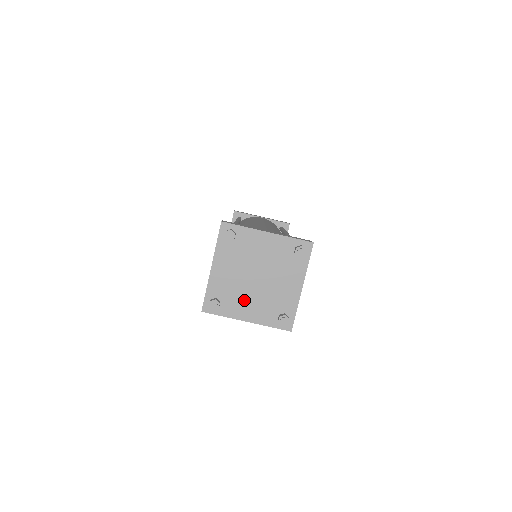
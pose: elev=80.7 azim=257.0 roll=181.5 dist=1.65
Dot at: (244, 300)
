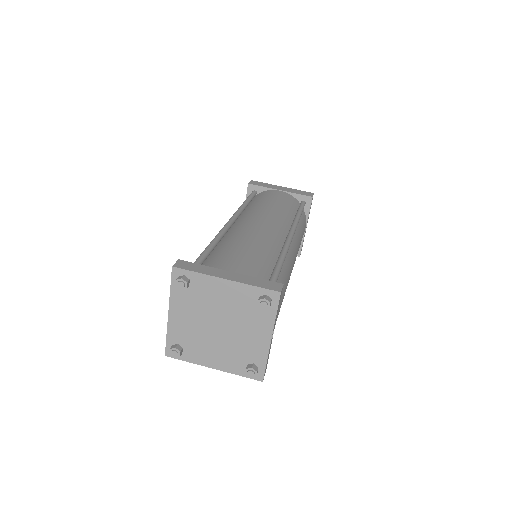
Dot at: (208, 348)
